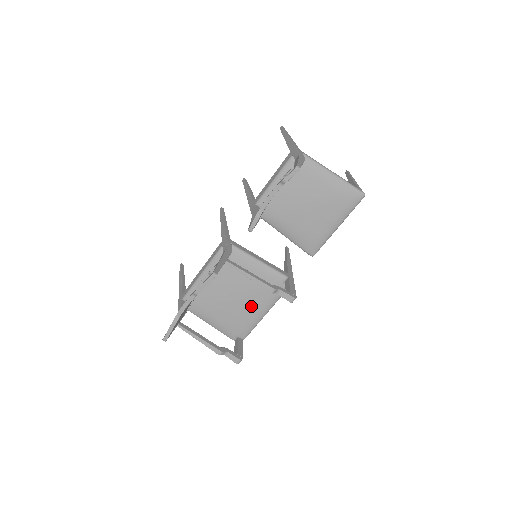
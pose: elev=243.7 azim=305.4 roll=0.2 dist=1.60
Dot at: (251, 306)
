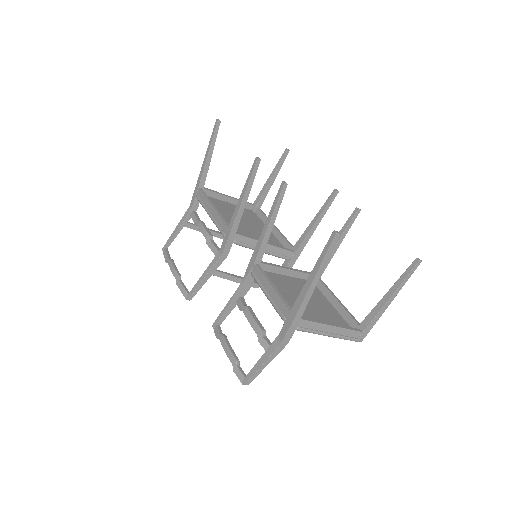
Dot at: occluded
